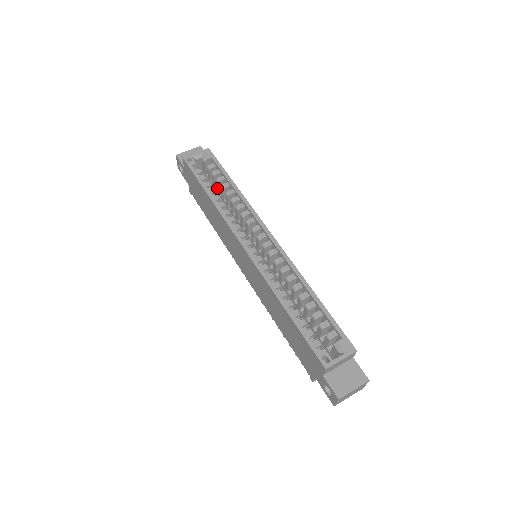
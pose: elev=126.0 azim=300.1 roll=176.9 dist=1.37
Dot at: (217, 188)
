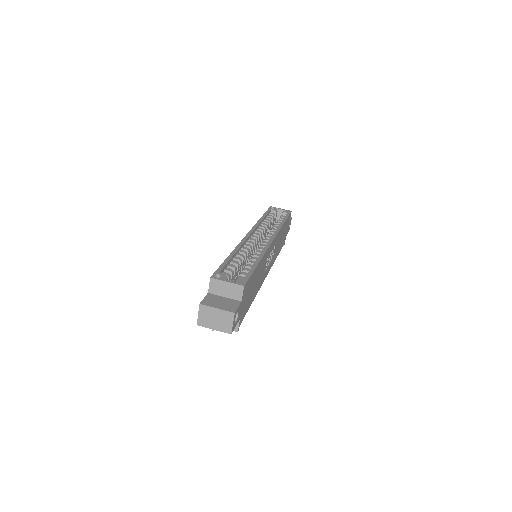
Dot at: occluded
